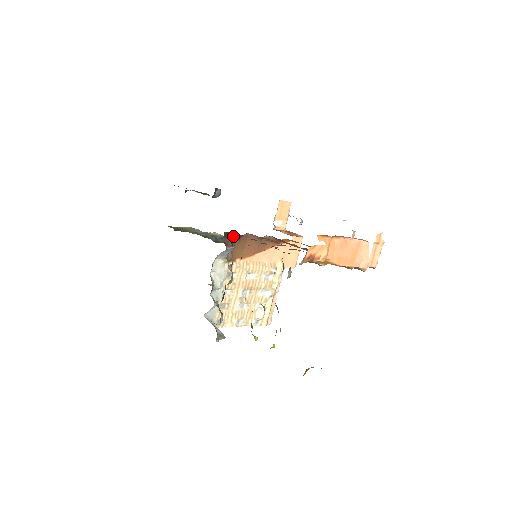
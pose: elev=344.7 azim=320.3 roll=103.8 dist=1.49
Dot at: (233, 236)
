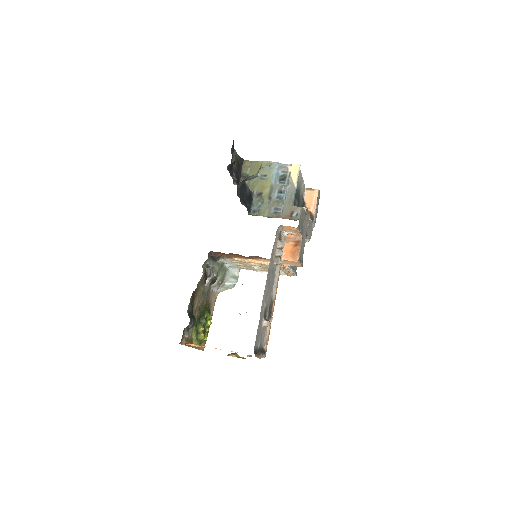
Dot at: occluded
